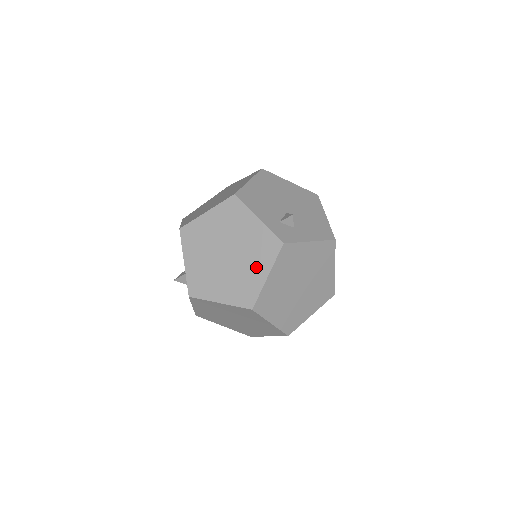
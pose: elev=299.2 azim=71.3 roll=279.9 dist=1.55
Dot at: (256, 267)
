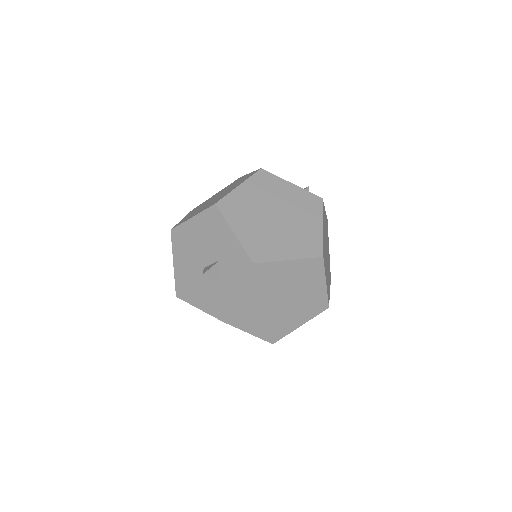
Dot at: (309, 221)
